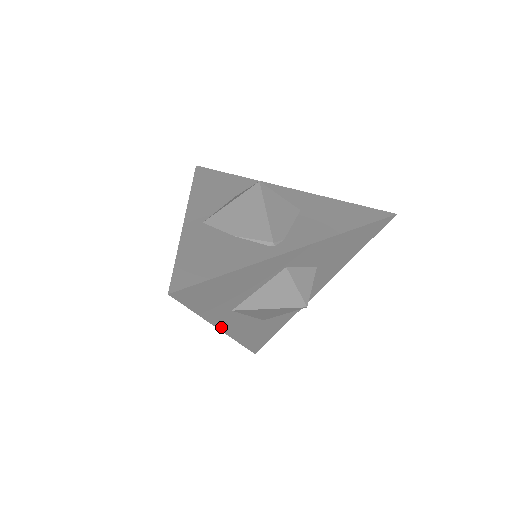
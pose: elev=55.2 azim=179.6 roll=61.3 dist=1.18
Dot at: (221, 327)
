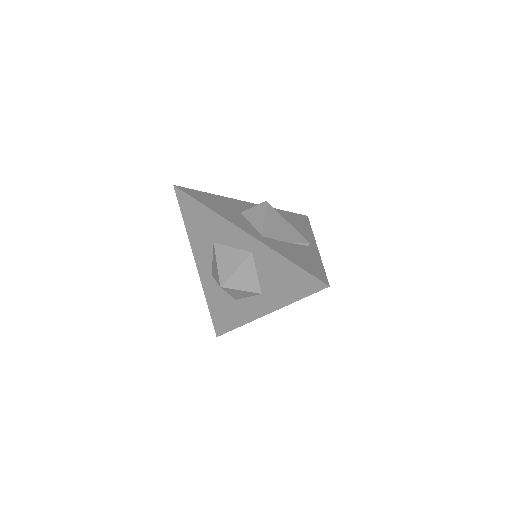
Dot at: (270, 312)
